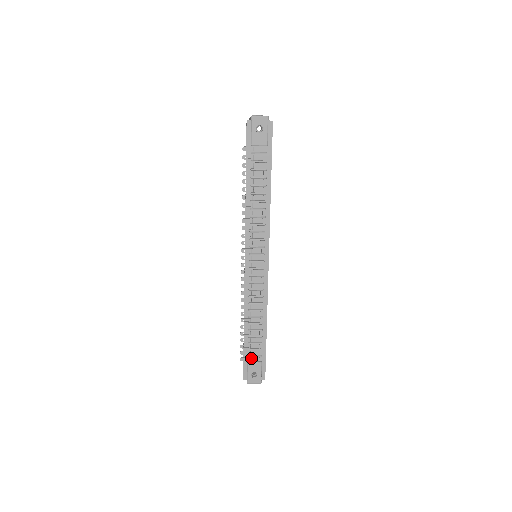
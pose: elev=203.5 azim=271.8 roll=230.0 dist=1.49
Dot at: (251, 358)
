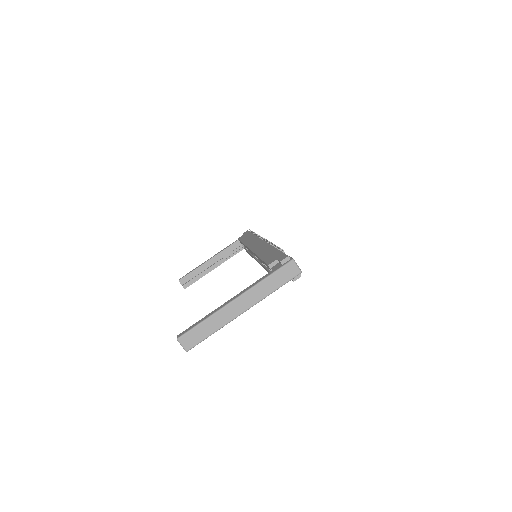
Dot at: occluded
